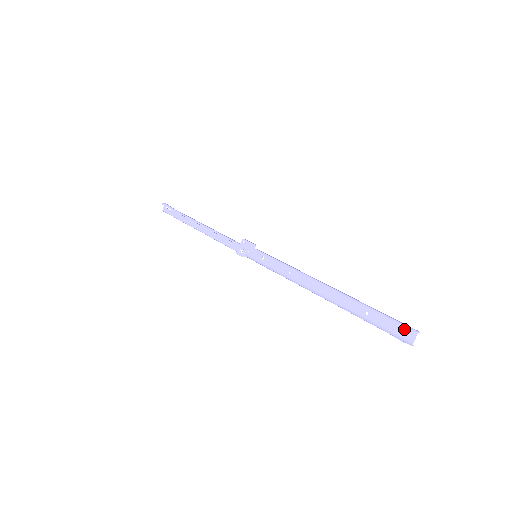
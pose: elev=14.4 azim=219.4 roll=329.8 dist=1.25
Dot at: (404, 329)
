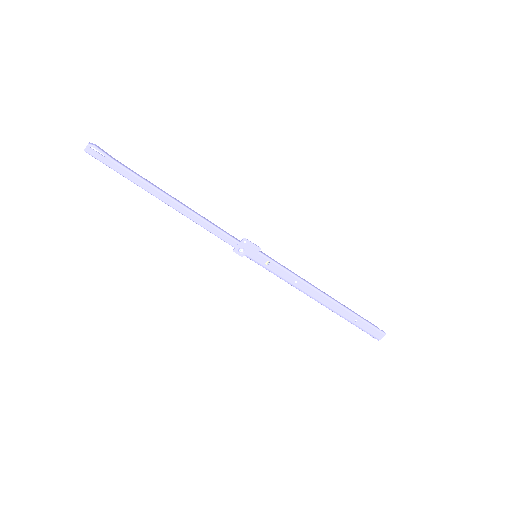
Dot at: (378, 332)
